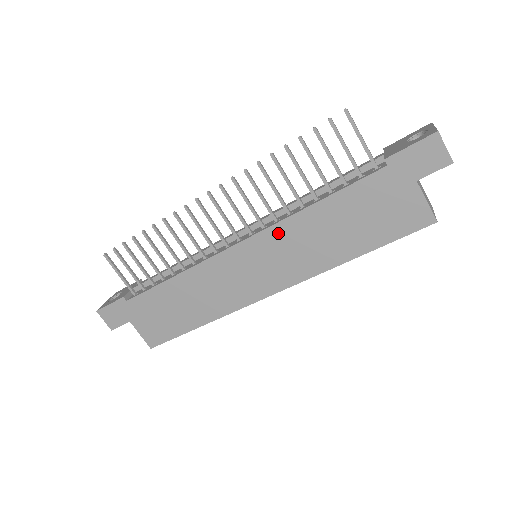
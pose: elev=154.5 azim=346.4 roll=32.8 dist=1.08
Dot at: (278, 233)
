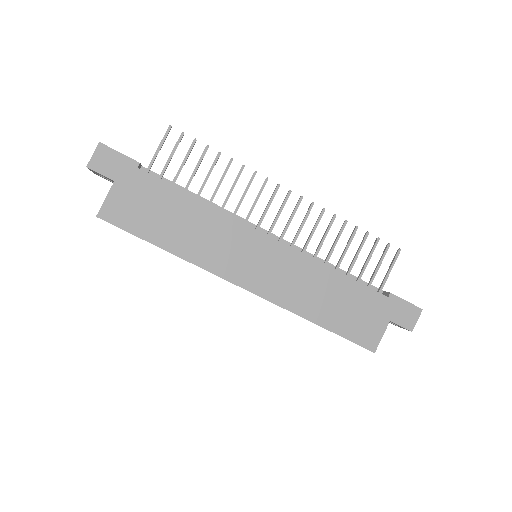
Dot at: (298, 260)
